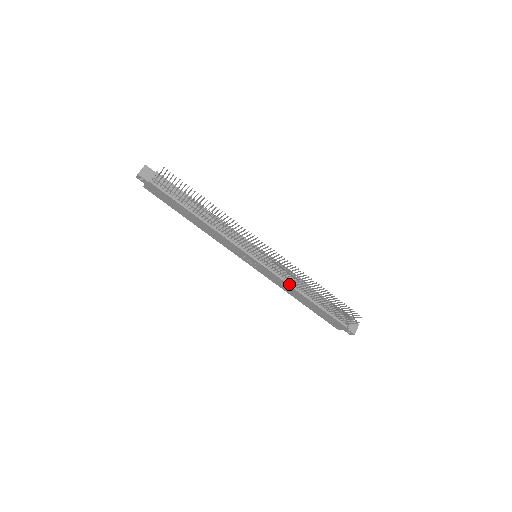
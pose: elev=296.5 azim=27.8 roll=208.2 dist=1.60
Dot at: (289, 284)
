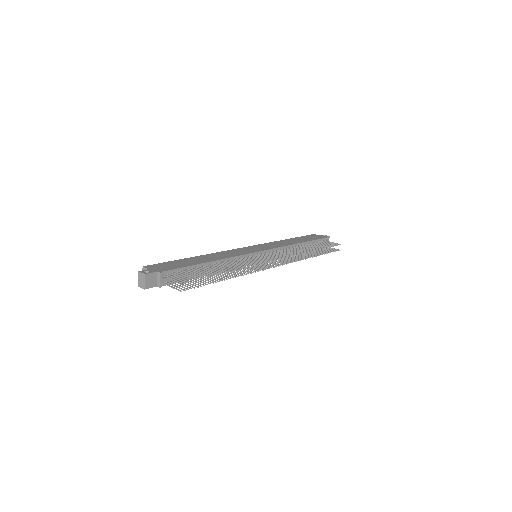
Dot at: occluded
